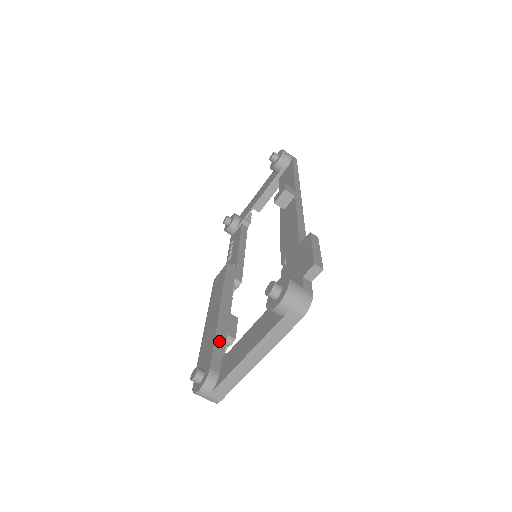
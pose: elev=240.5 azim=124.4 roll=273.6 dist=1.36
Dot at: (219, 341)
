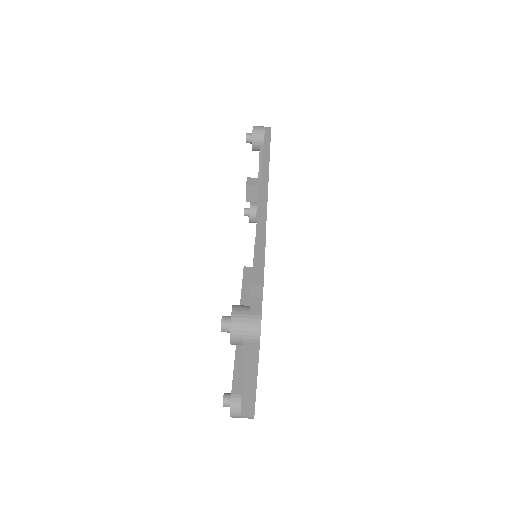
Dot at: (239, 359)
